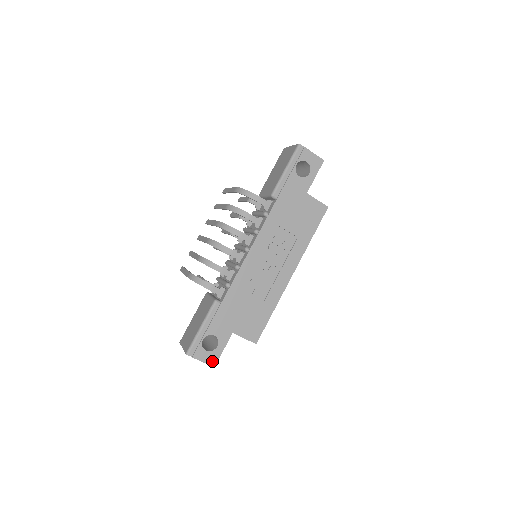
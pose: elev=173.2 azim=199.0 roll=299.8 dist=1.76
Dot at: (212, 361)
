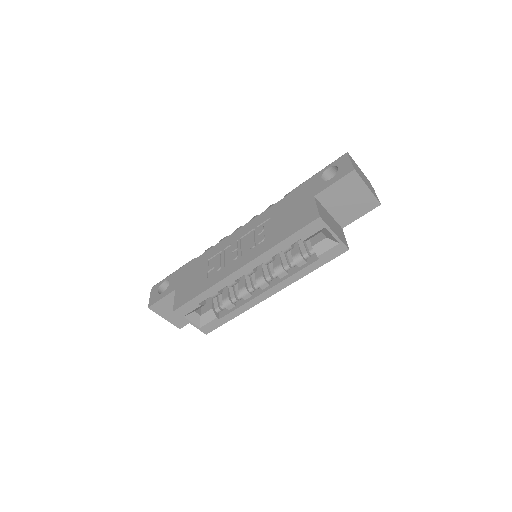
Dot at: (152, 302)
